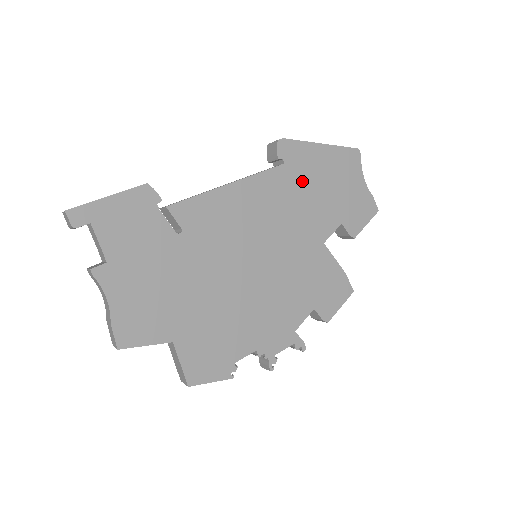
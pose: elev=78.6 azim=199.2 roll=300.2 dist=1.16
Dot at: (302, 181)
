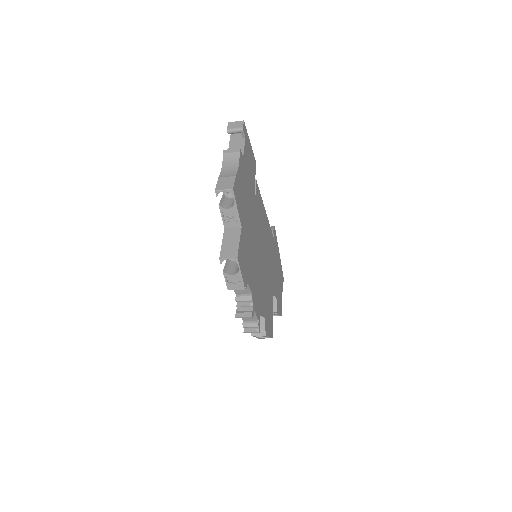
Dot at: (274, 254)
